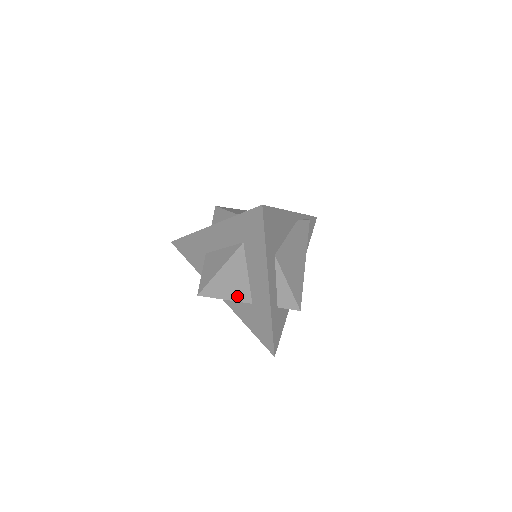
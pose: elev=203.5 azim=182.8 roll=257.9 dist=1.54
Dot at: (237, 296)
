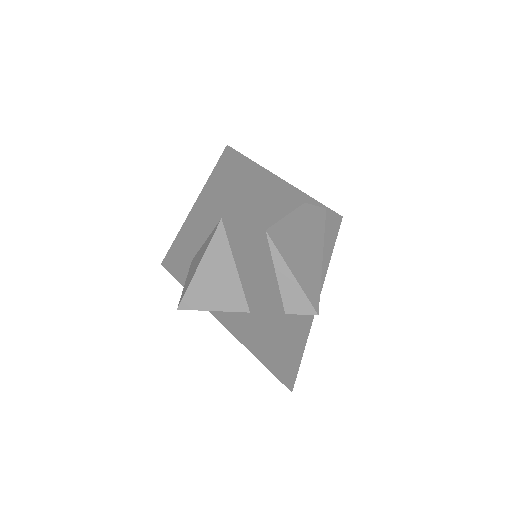
Dot at: (228, 303)
